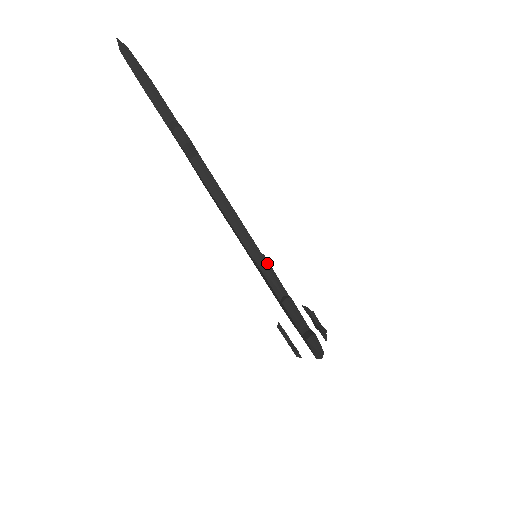
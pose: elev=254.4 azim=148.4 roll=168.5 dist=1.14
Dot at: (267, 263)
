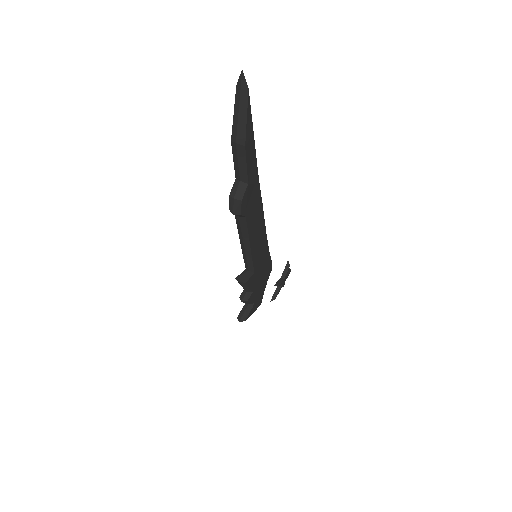
Dot at: (245, 285)
